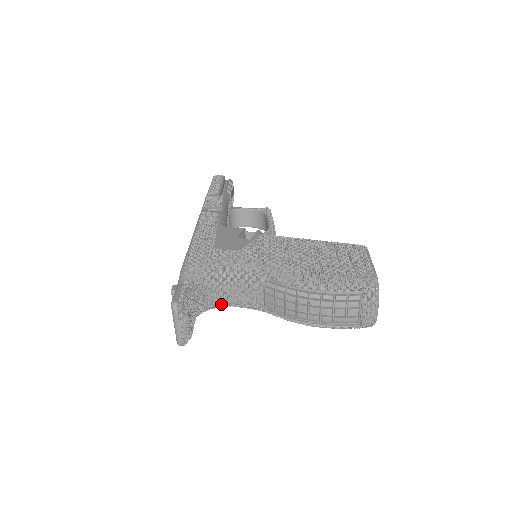
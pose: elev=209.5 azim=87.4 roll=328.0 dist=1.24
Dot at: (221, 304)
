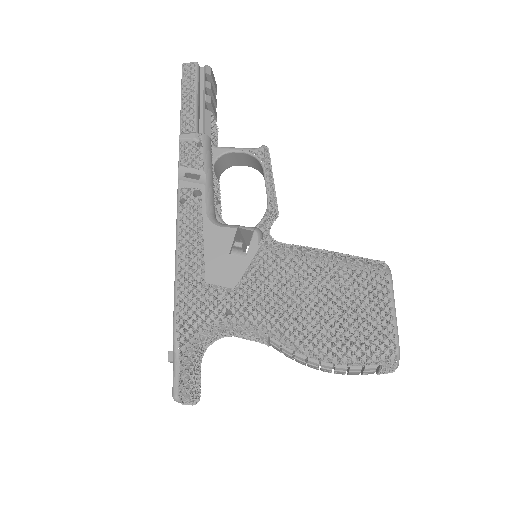
Dot at: occluded
